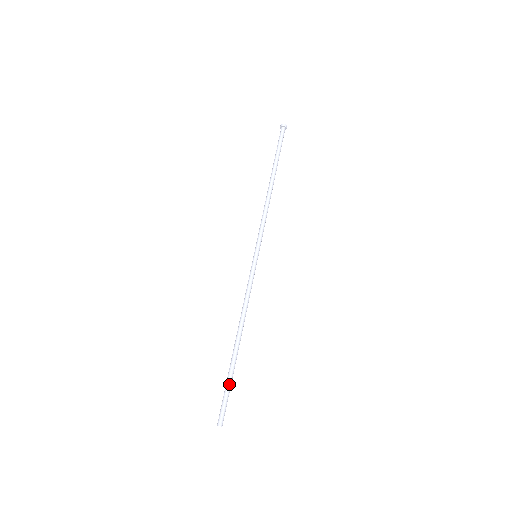
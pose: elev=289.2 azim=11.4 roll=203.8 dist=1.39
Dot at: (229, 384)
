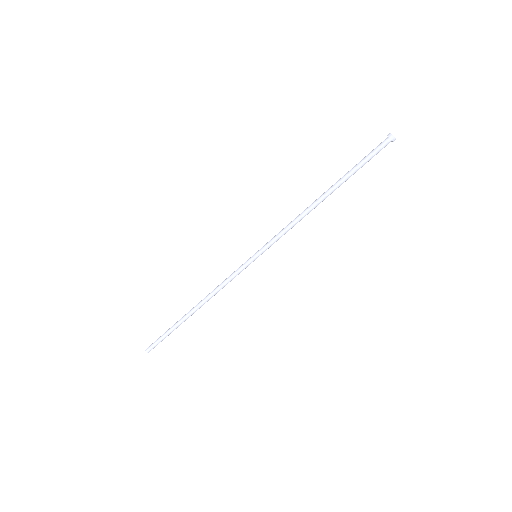
Dot at: occluded
